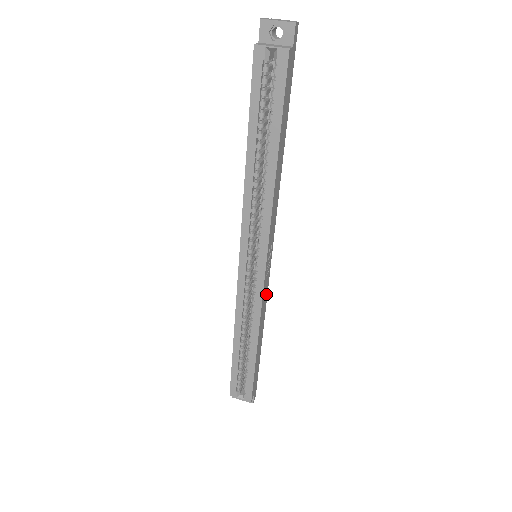
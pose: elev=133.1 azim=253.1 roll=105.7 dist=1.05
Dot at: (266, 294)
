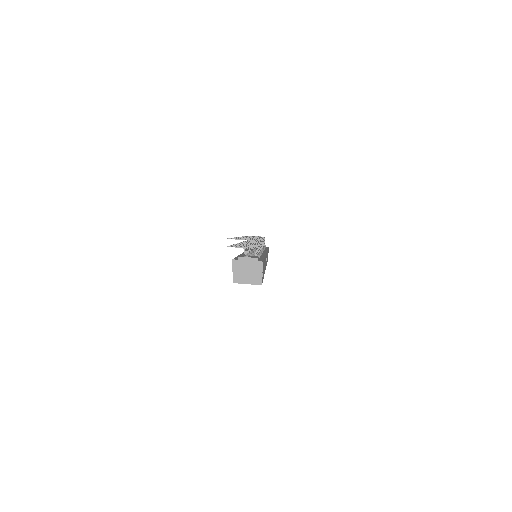
Dot at: occluded
